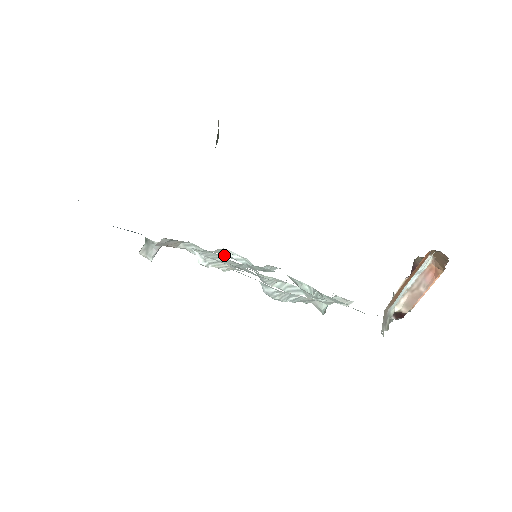
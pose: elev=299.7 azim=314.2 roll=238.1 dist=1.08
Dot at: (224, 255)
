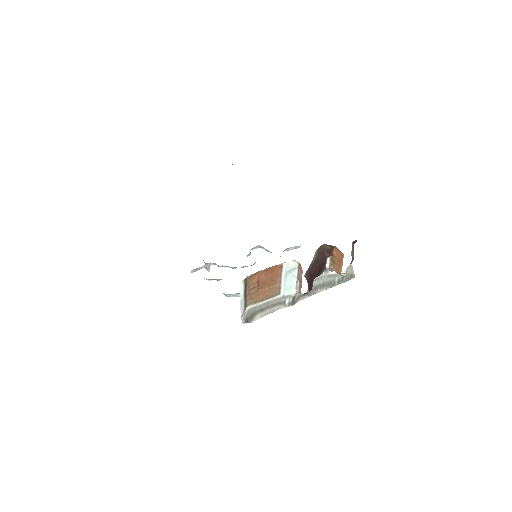
Dot at: (262, 248)
